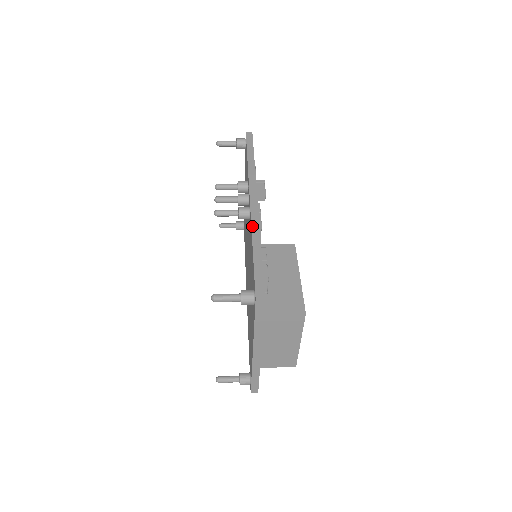
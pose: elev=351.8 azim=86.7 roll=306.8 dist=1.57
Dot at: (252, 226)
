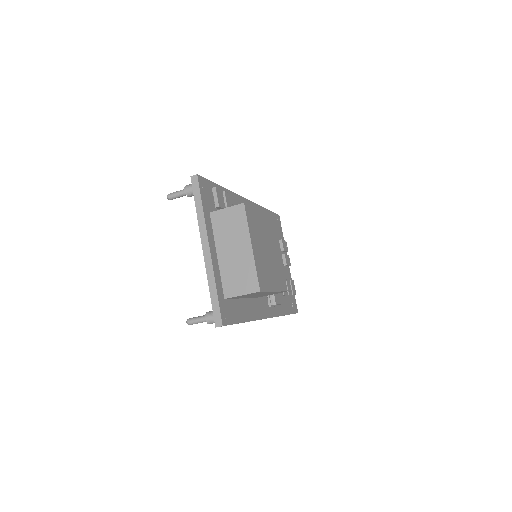
Dot at: occluded
